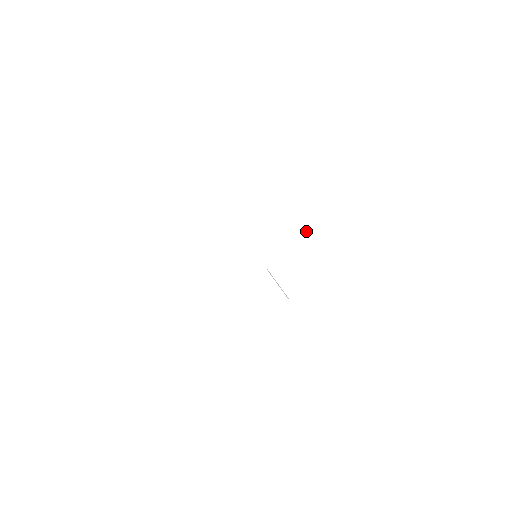
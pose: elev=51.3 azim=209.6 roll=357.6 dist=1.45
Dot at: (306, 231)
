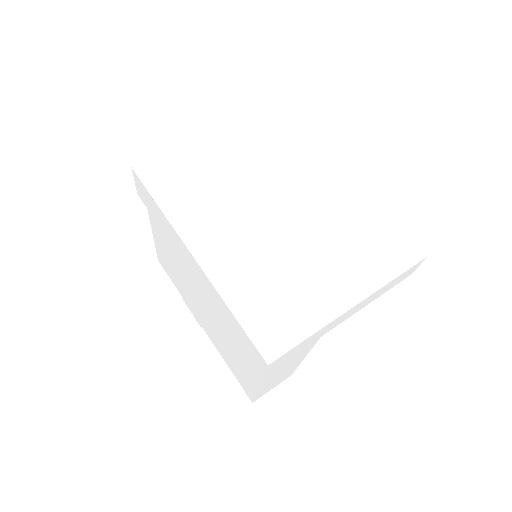
Dot at: (383, 292)
